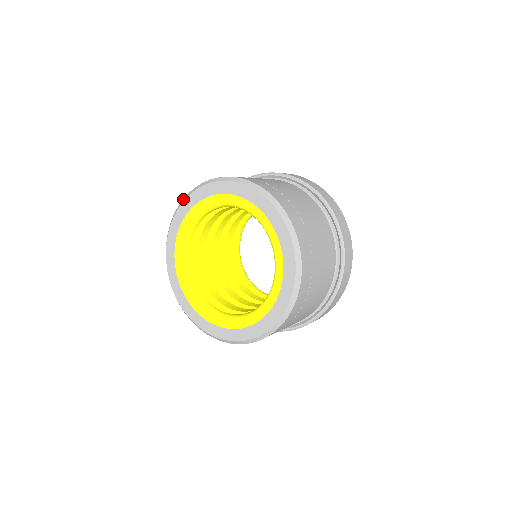
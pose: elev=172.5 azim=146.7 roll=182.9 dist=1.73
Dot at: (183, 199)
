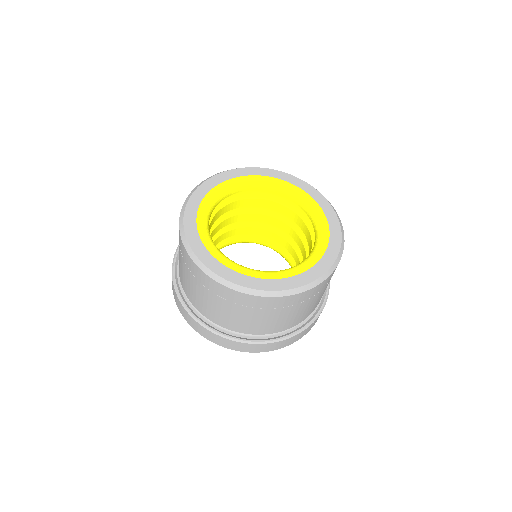
Dot at: (209, 177)
